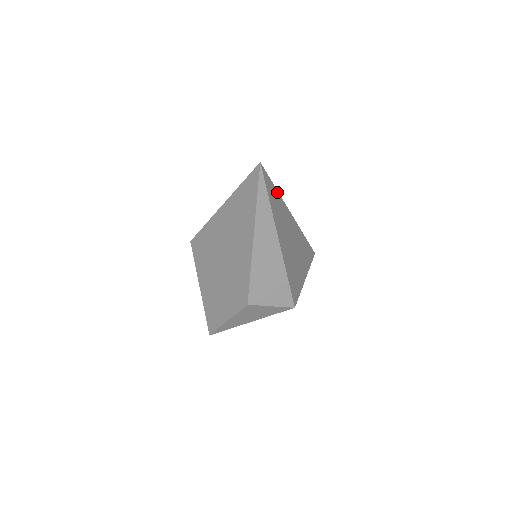
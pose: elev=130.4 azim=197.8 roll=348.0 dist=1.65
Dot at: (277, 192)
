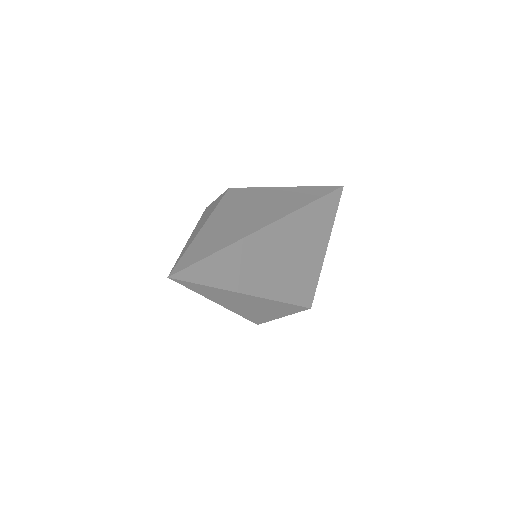
Dot at: (222, 251)
